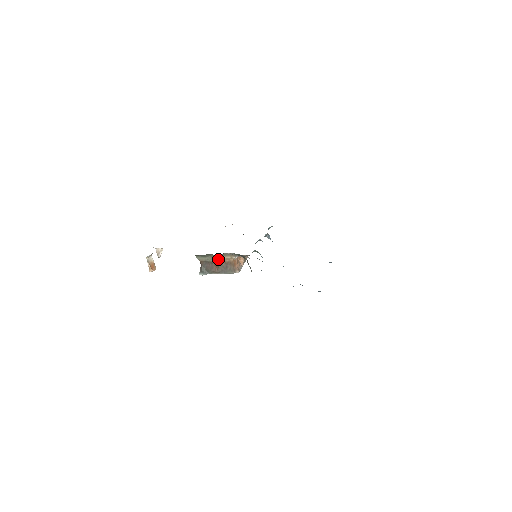
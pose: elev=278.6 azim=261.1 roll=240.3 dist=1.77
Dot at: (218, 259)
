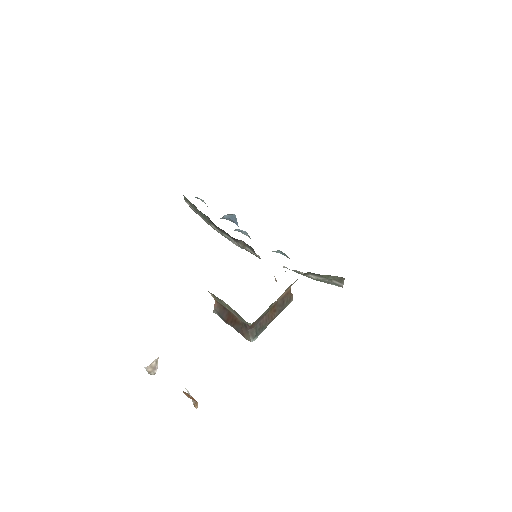
Dot at: (275, 302)
